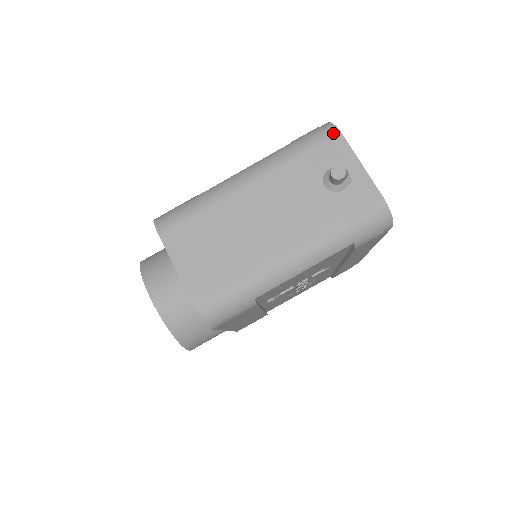
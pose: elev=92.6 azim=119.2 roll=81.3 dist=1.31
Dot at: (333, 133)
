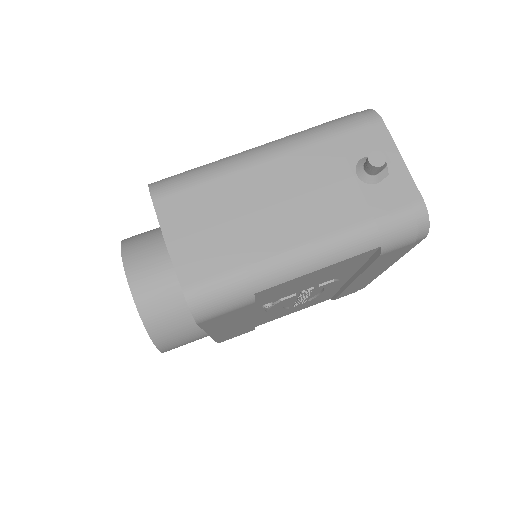
Dot at: (373, 119)
